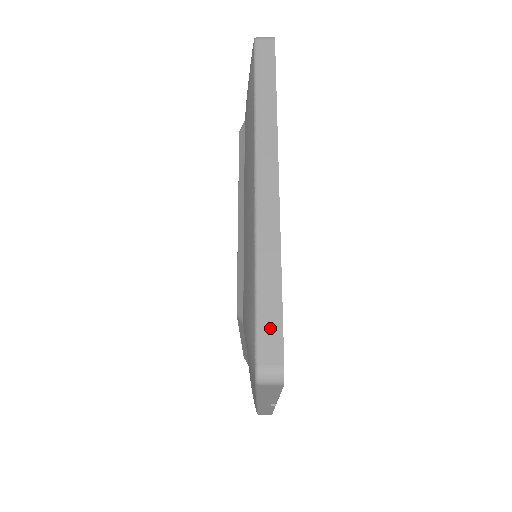
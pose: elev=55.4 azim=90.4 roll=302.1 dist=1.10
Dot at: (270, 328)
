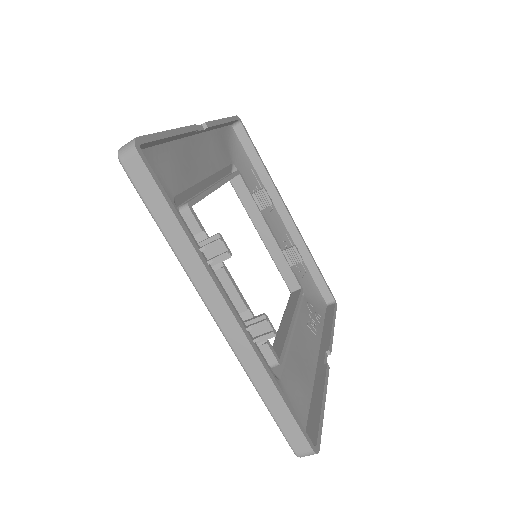
Dot at: (291, 431)
